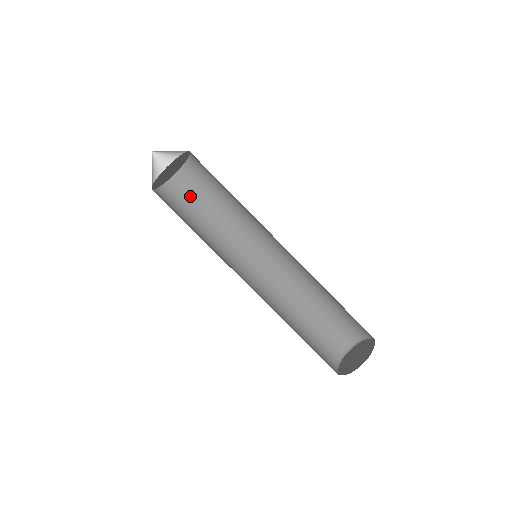
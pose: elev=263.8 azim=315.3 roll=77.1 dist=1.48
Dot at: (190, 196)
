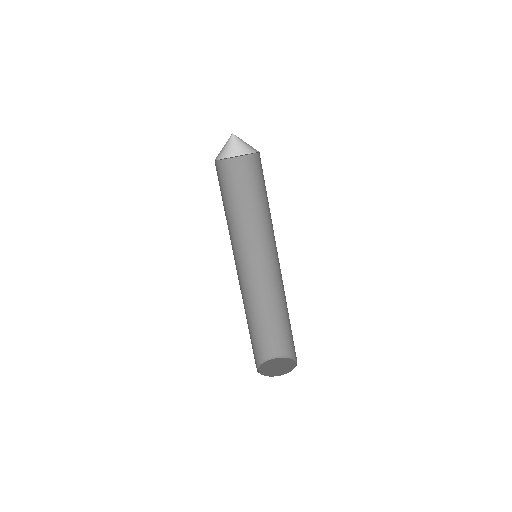
Dot at: (256, 177)
